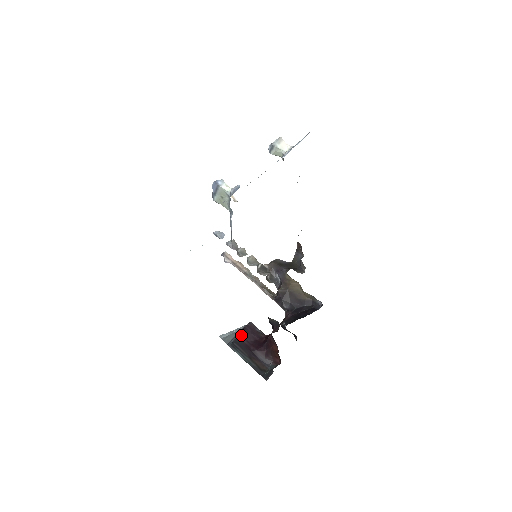
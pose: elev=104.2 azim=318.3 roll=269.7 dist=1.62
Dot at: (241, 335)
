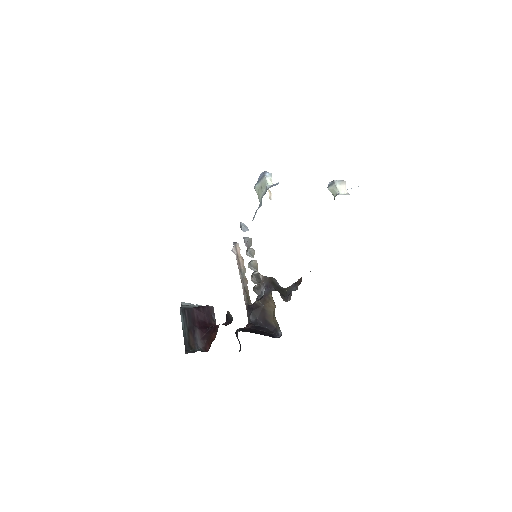
Dot at: (197, 309)
